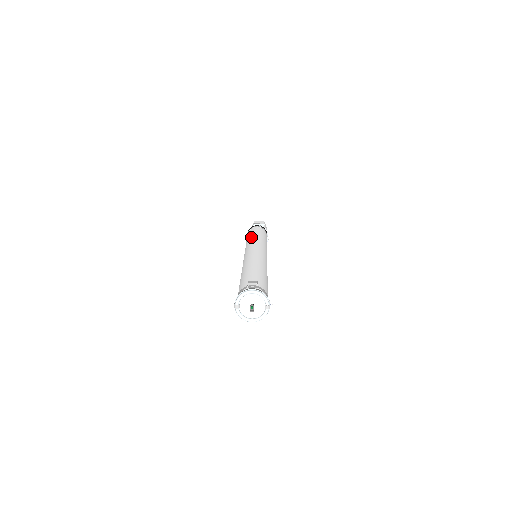
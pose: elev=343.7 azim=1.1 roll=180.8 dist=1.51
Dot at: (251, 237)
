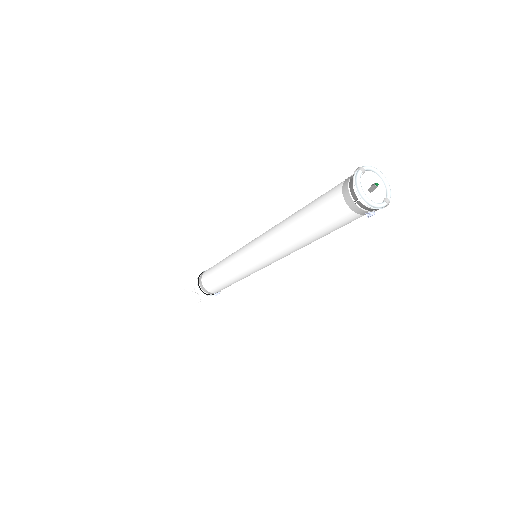
Dot at: occluded
